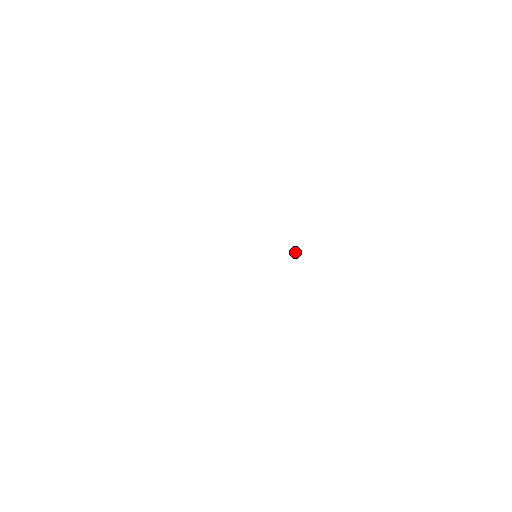
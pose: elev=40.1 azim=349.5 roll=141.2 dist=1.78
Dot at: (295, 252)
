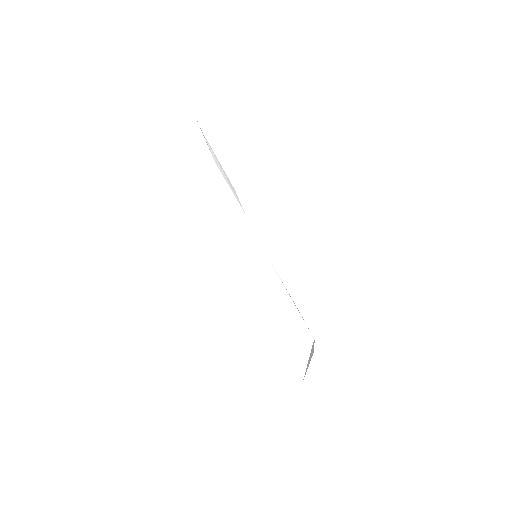
Dot at: occluded
